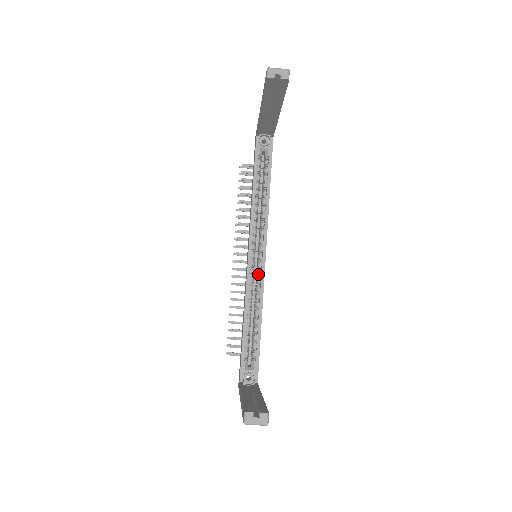
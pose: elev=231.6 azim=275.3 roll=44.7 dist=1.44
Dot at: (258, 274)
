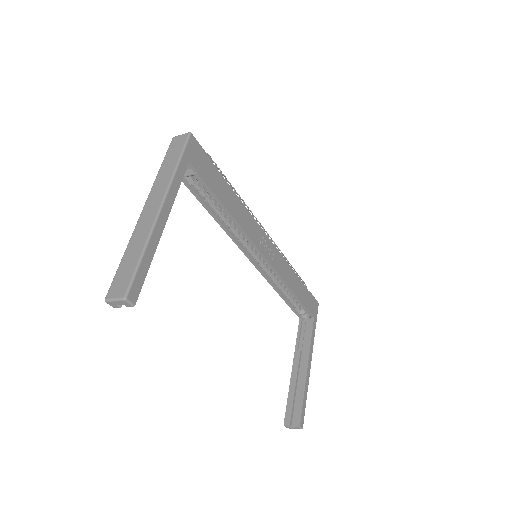
Dot at: (268, 265)
